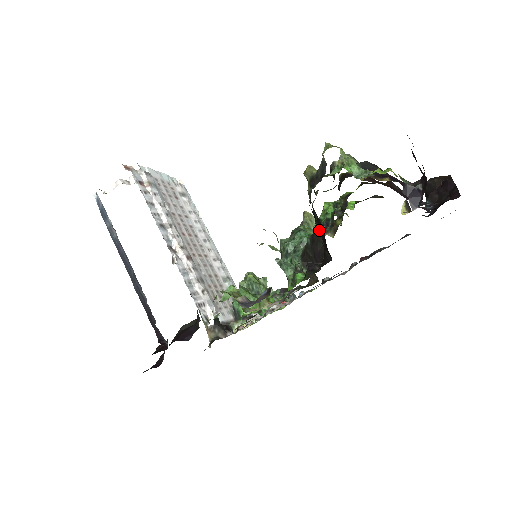
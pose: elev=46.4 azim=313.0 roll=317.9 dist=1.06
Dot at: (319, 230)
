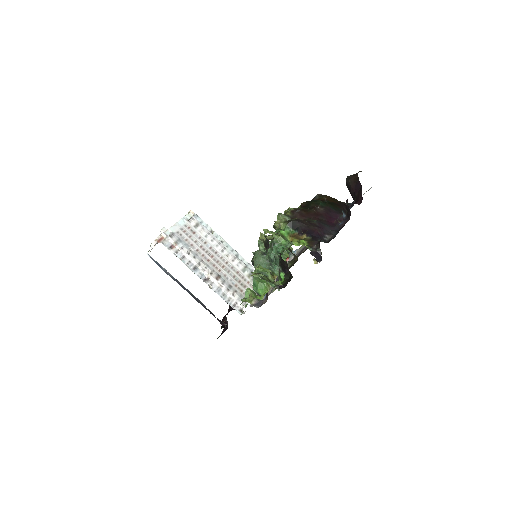
Dot at: occluded
